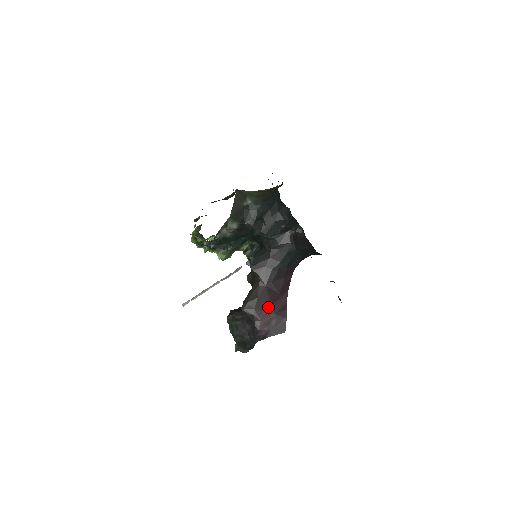
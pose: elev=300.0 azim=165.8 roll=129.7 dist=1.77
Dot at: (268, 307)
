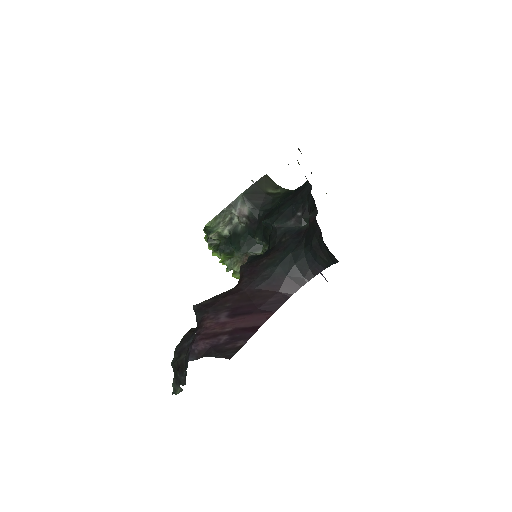
Dot at: (229, 316)
